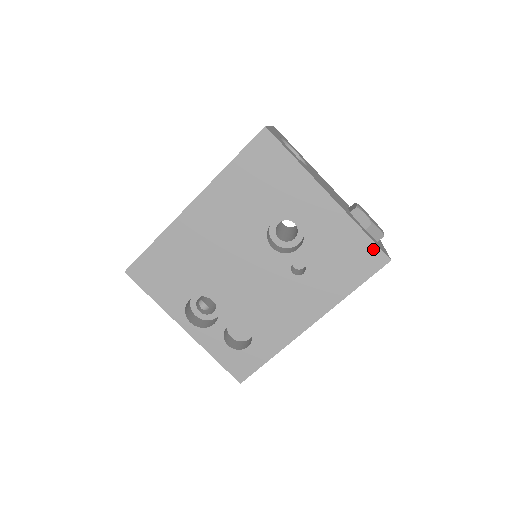
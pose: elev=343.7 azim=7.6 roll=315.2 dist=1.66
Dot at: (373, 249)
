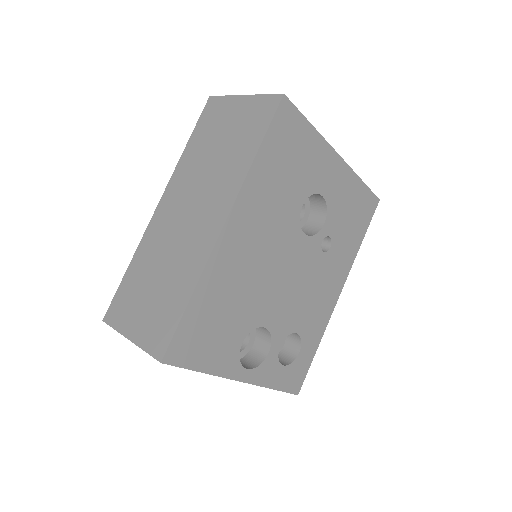
Dot at: (369, 196)
